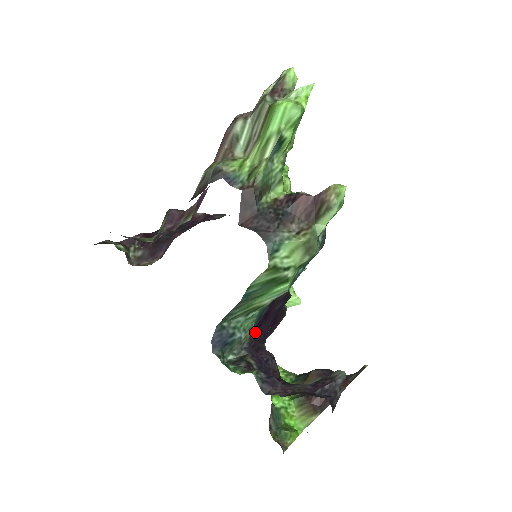
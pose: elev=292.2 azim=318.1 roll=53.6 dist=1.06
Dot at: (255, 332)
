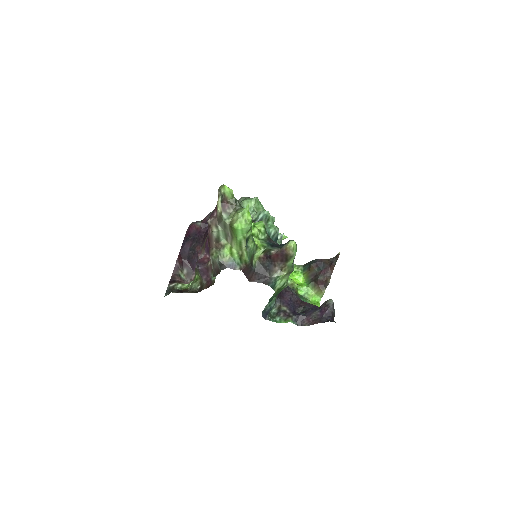
Dot at: occluded
